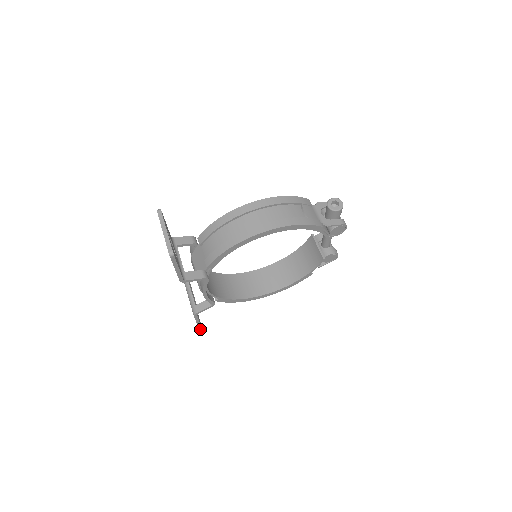
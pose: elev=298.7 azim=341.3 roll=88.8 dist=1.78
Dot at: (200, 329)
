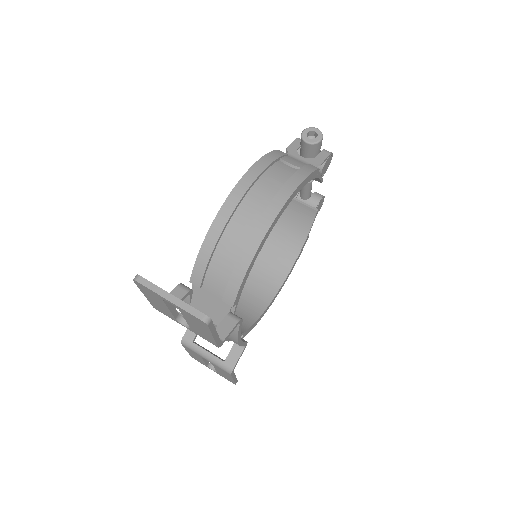
Dot at: occluded
